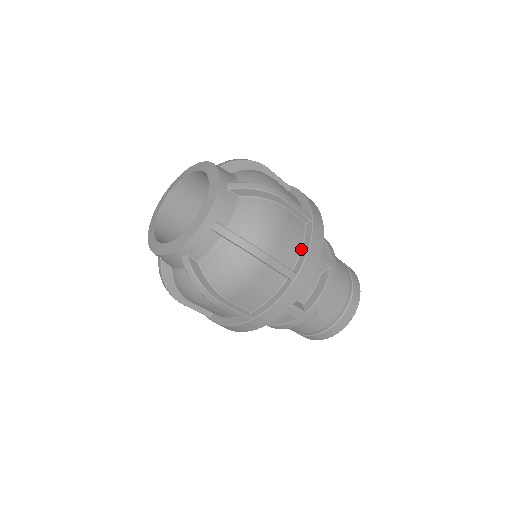
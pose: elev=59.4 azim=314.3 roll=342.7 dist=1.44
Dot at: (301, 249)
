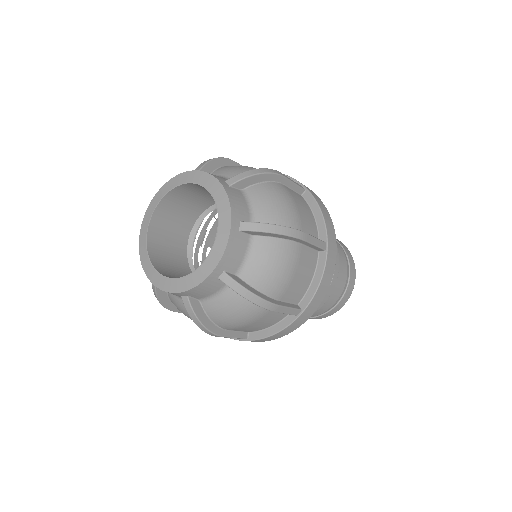
Dot at: (314, 219)
